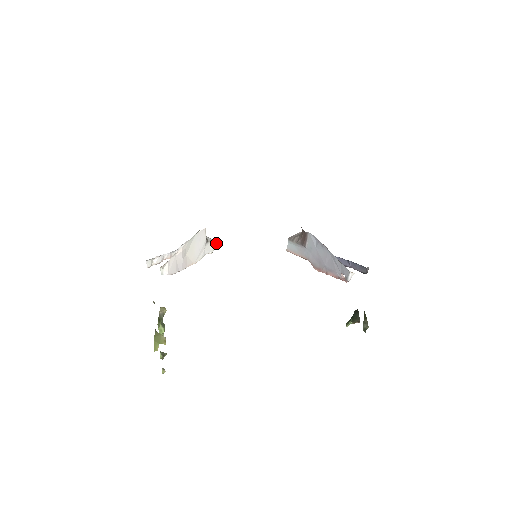
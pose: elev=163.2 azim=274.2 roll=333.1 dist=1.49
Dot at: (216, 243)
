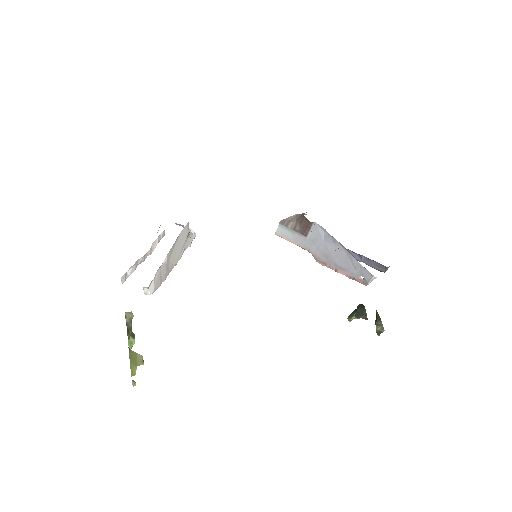
Dot at: (194, 232)
